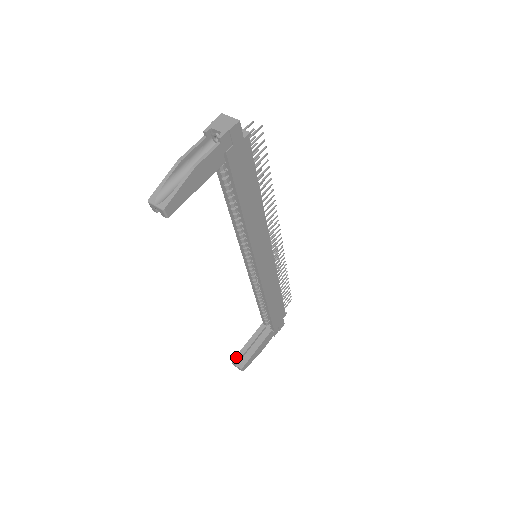
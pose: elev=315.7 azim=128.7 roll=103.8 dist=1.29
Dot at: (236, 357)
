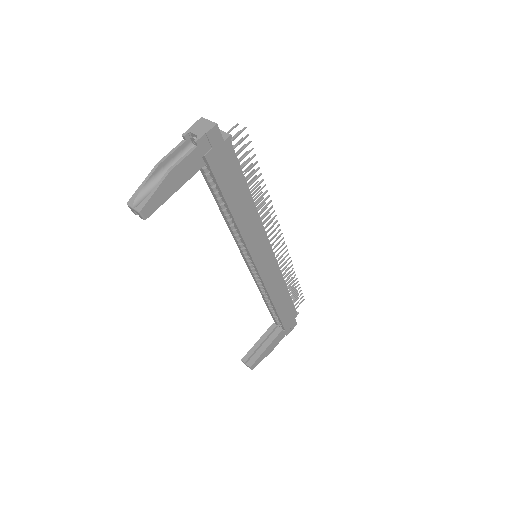
Dot at: (246, 355)
